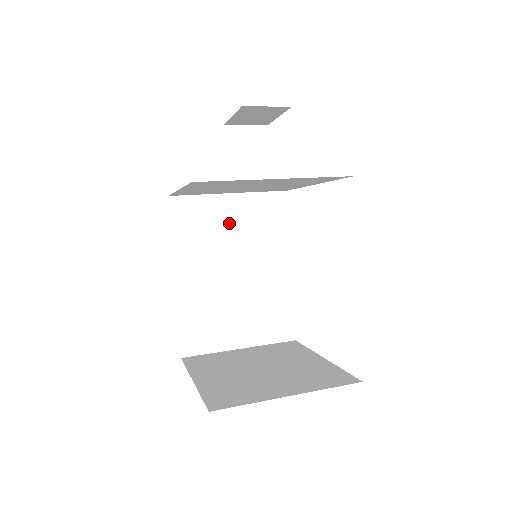
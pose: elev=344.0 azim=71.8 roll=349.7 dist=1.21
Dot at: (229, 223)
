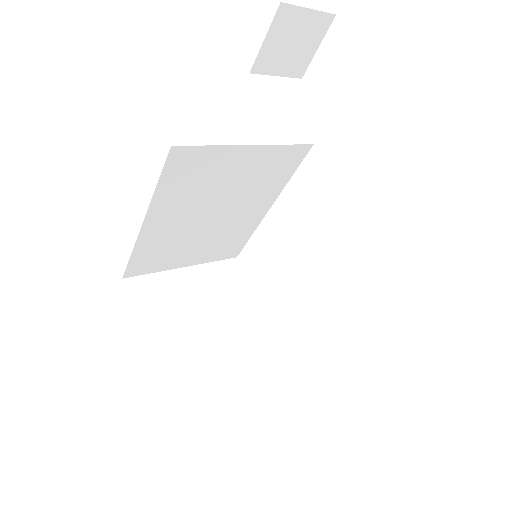
Dot at: (231, 174)
